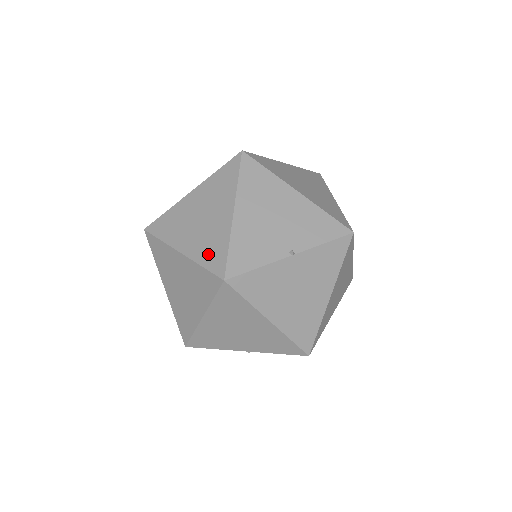
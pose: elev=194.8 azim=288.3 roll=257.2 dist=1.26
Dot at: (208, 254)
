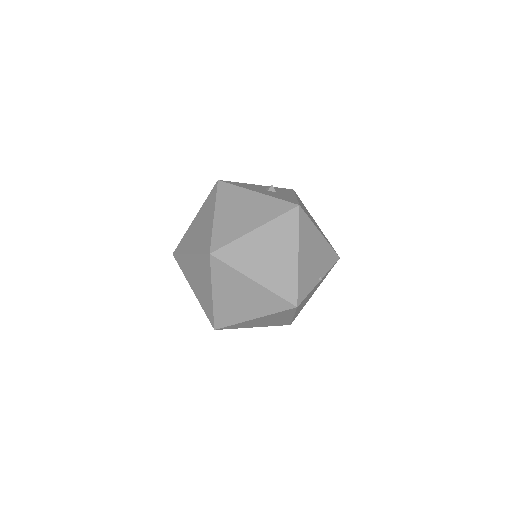
Dot at: (281, 286)
